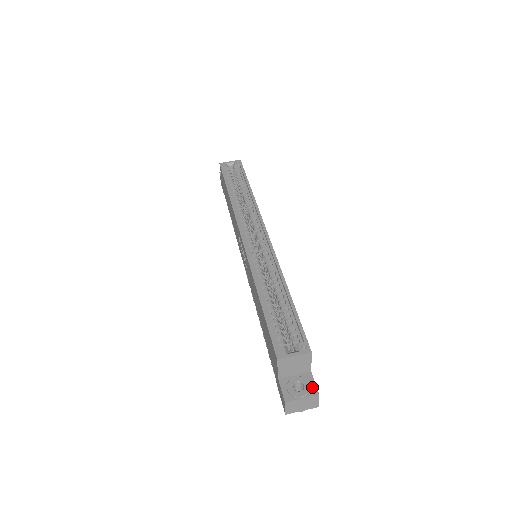
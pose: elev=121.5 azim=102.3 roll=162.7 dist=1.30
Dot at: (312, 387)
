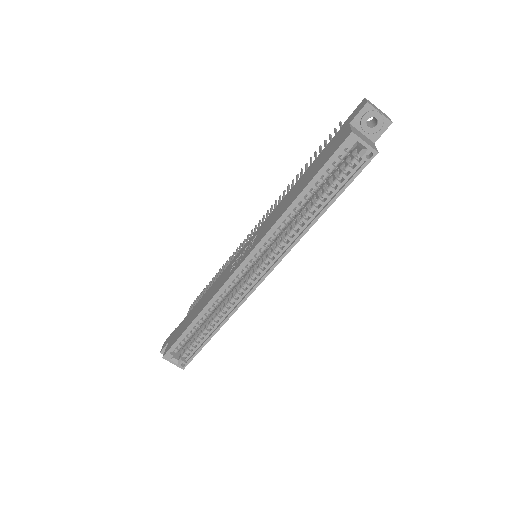
Dot at: occluded
